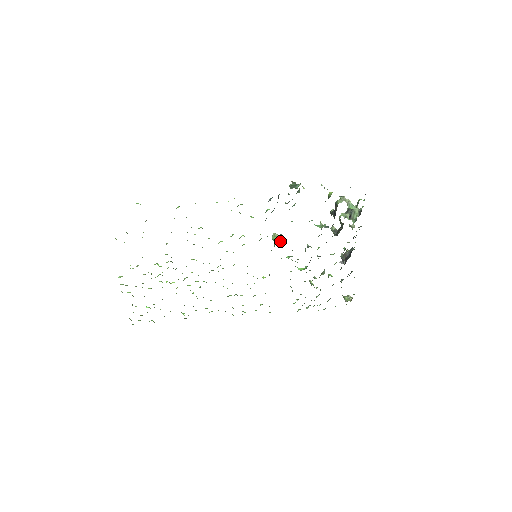
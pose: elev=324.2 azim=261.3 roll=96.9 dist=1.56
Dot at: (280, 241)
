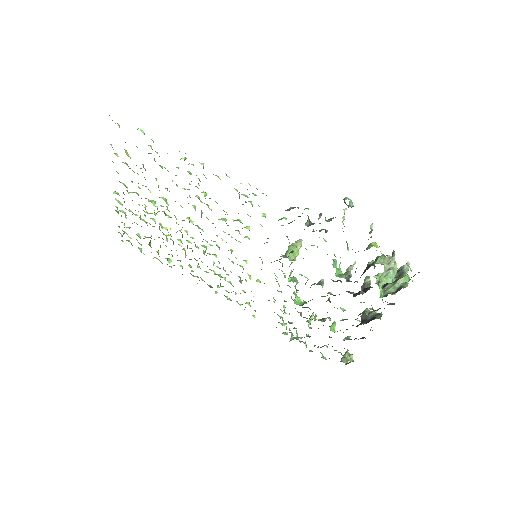
Dot at: (294, 255)
